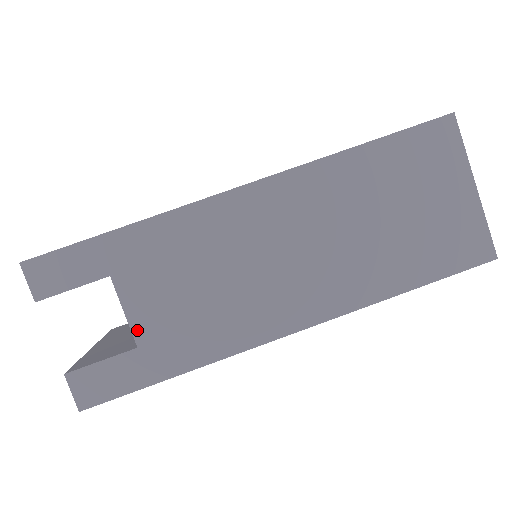
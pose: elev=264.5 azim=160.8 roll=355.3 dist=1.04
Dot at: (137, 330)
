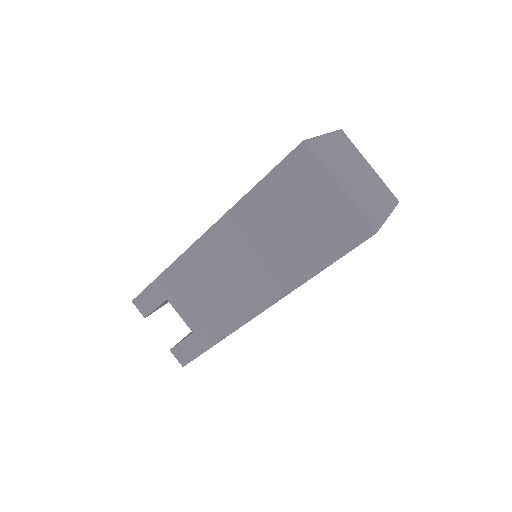
Dot at: (189, 324)
